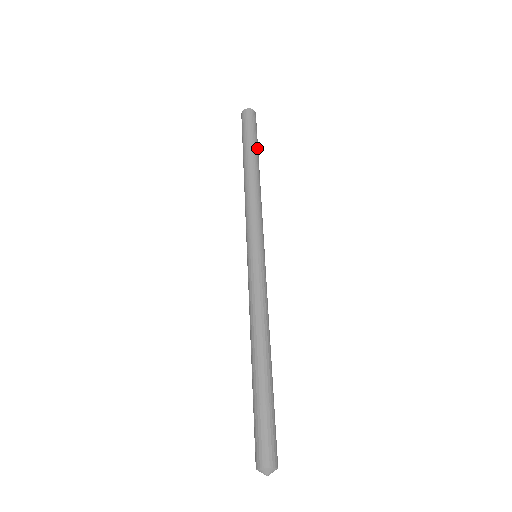
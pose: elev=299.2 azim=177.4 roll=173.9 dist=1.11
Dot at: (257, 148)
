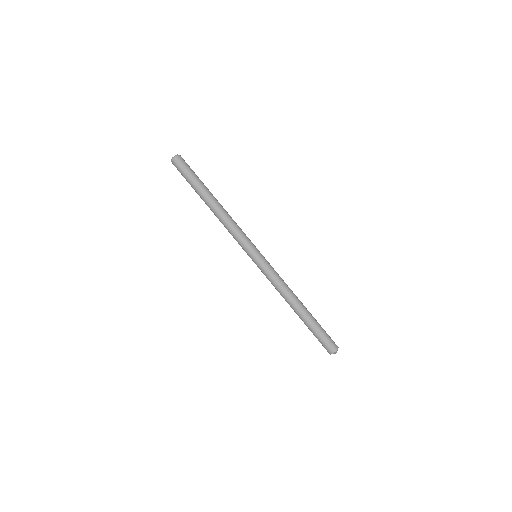
Dot at: (202, 185)
